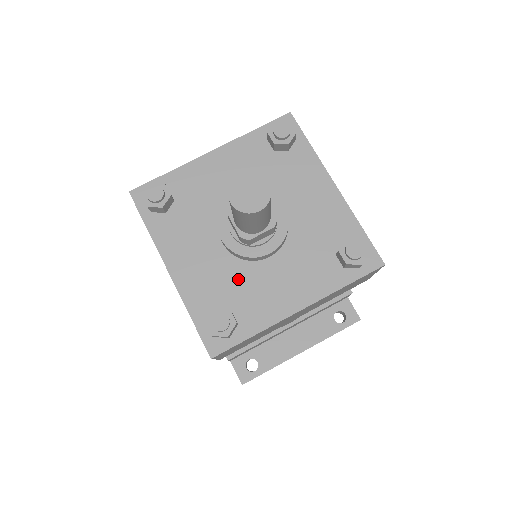
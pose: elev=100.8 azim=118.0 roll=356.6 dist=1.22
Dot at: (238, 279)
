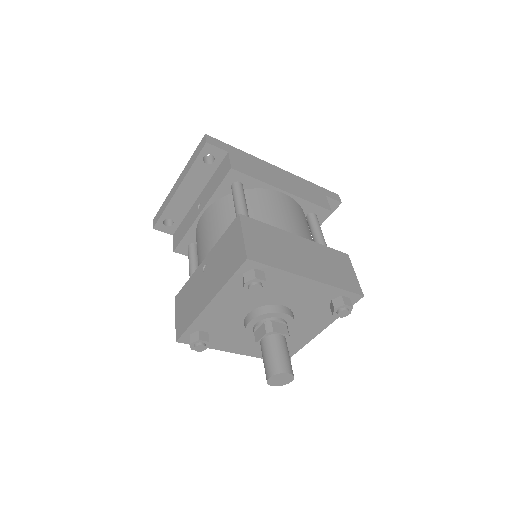
Dot at: occluded
